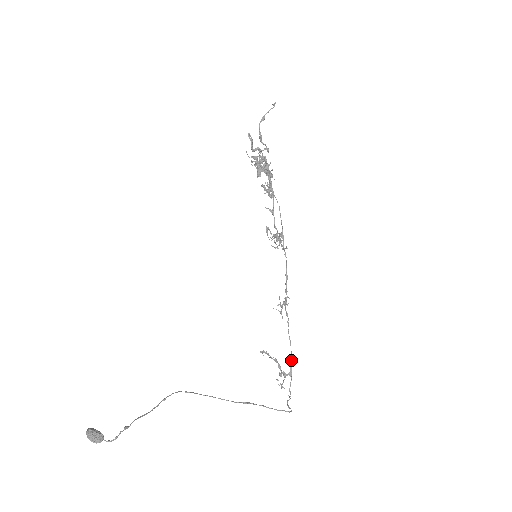
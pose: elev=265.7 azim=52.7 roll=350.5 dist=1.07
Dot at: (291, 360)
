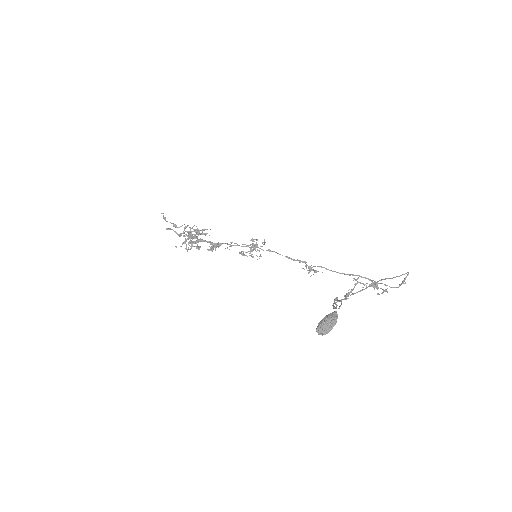
Dot at: occluded
